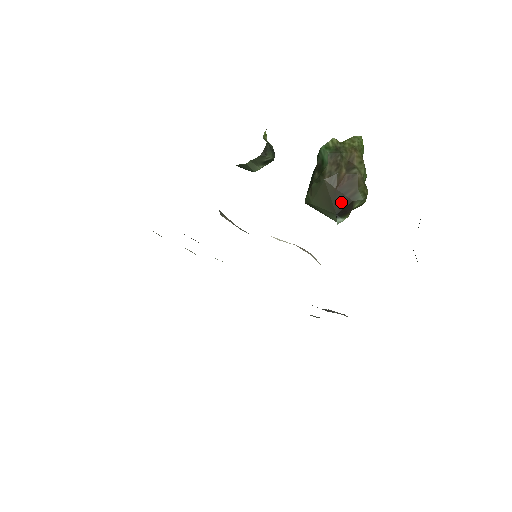
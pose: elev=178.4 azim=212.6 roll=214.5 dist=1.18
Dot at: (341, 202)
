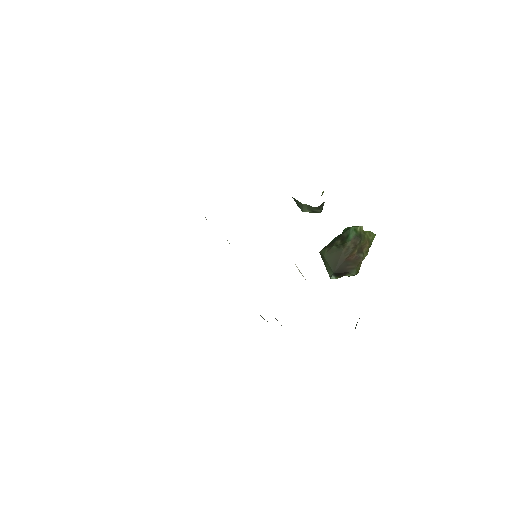
Dot at: (342, 268)
